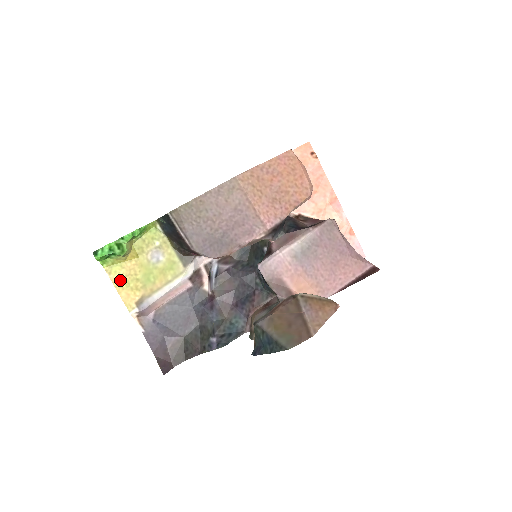
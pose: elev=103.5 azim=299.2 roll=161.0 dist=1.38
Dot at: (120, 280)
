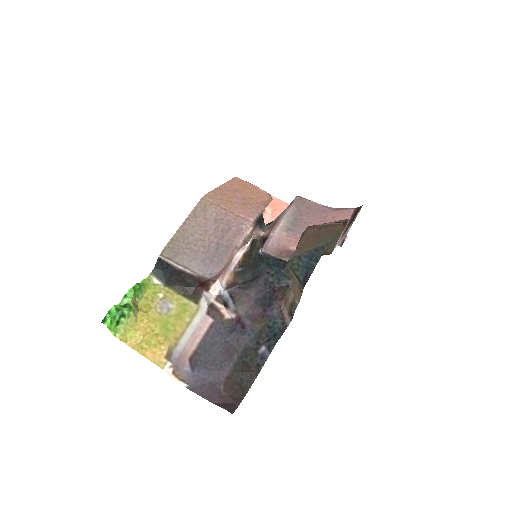
Dot at: (139, 343)
